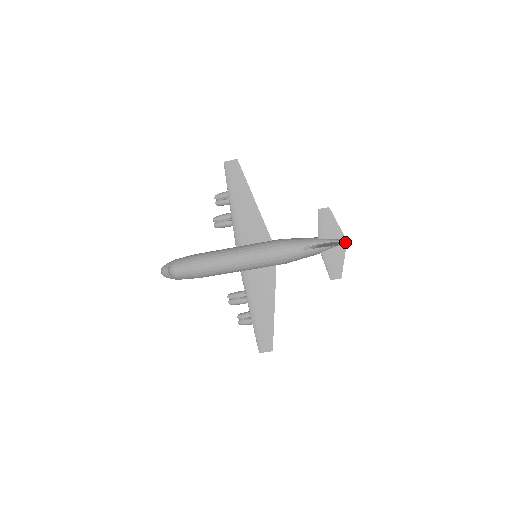
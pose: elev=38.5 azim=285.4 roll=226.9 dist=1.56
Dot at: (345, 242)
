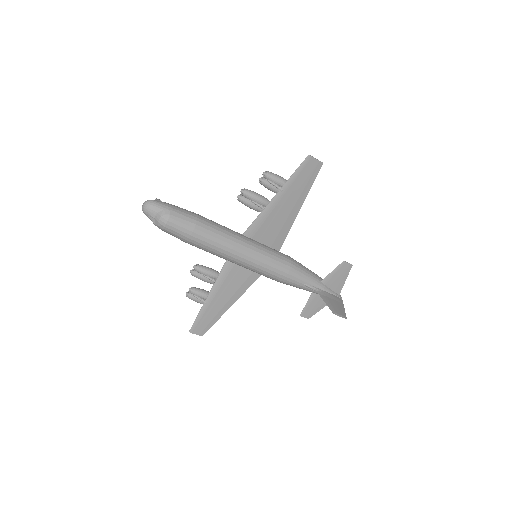
Dot at: (344, 309)
